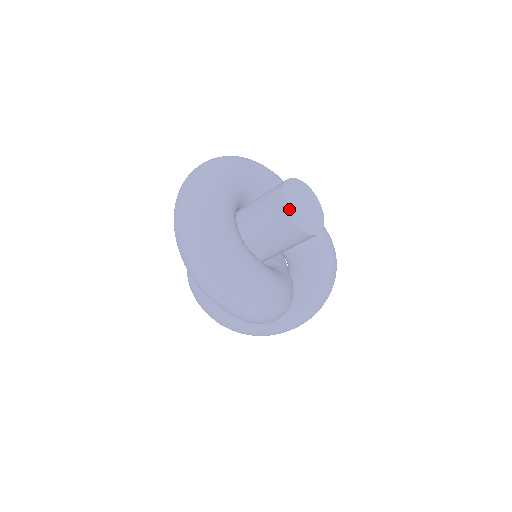
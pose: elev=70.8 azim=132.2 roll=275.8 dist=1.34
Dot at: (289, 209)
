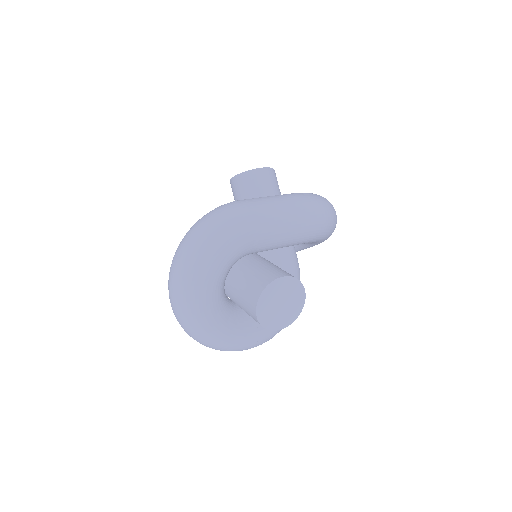
Dot at: (270, 325)
